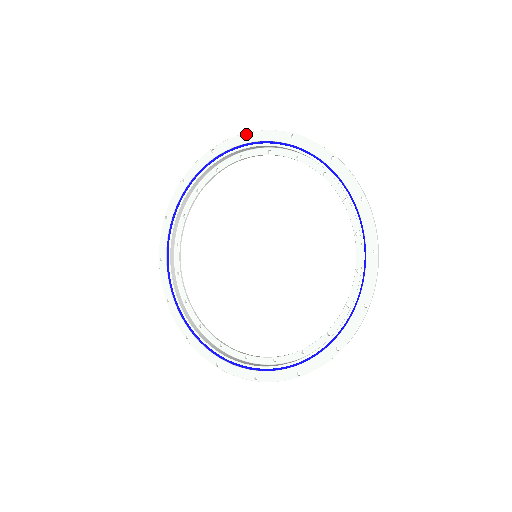
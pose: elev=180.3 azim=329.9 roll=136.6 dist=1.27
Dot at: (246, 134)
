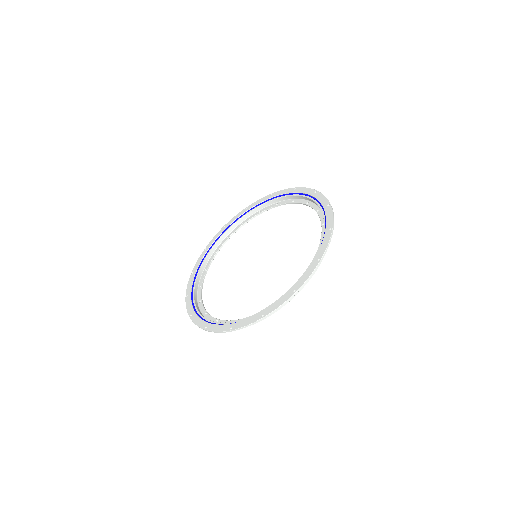
Dot at: (244, 209)
